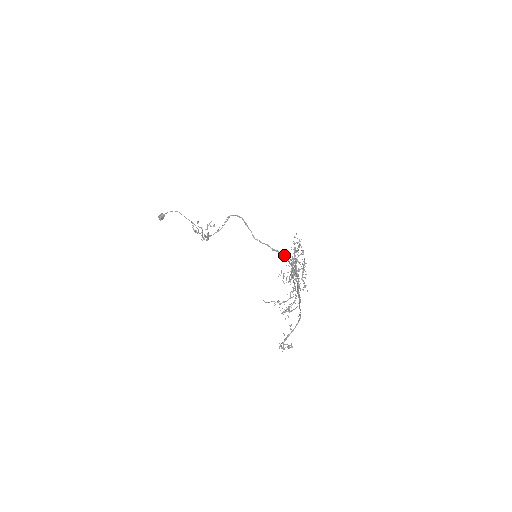
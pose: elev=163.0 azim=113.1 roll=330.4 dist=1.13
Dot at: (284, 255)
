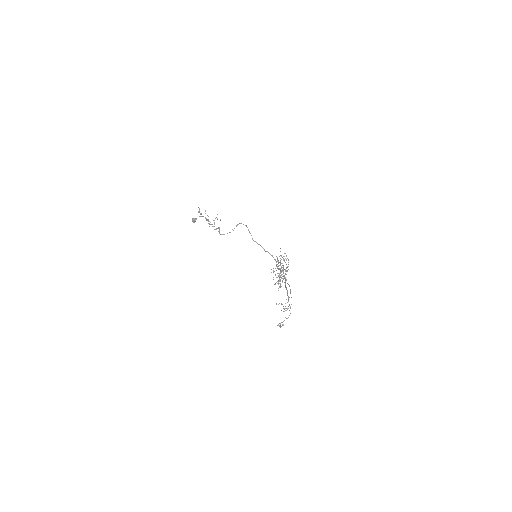
Dot at: (273, 257)
